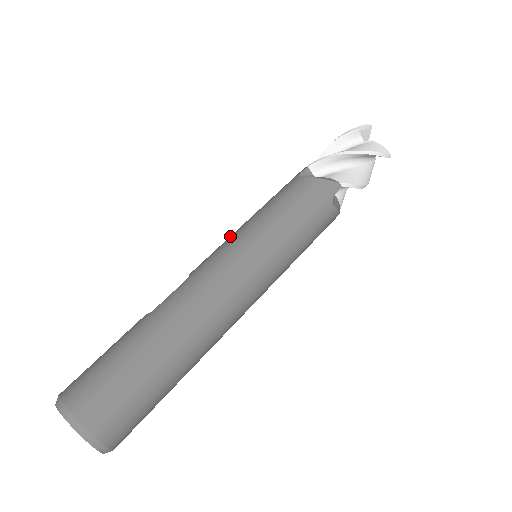
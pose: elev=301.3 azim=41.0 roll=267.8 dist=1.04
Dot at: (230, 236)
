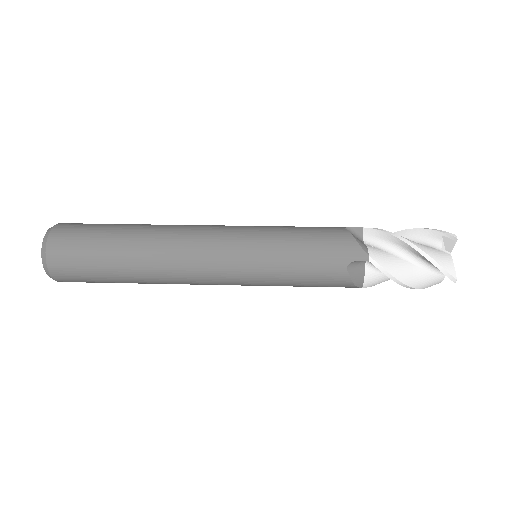
Dot at: occluded
